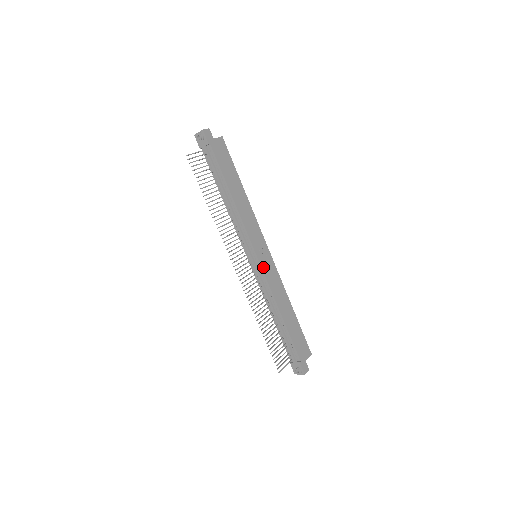
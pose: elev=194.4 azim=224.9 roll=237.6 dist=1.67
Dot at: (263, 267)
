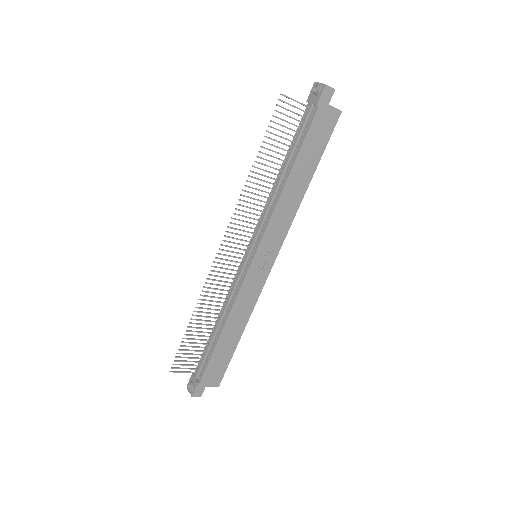
Dot at: (250, 273)
